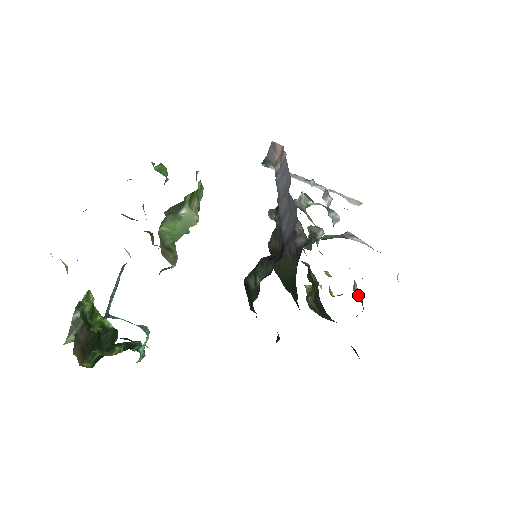
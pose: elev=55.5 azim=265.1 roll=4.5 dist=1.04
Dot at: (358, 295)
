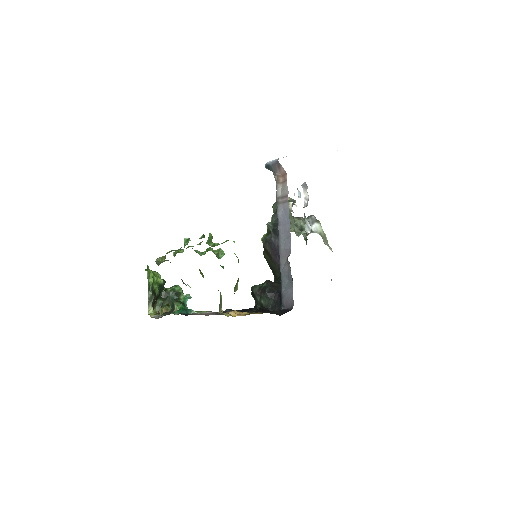
Dot at: (306, 239)
